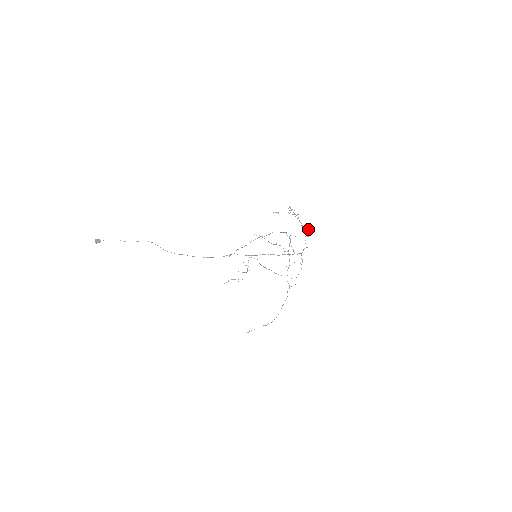
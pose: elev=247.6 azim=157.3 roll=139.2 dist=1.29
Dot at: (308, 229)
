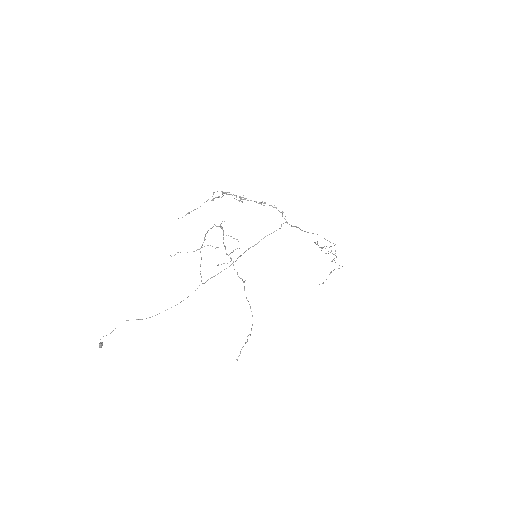
Dot at: occluded
